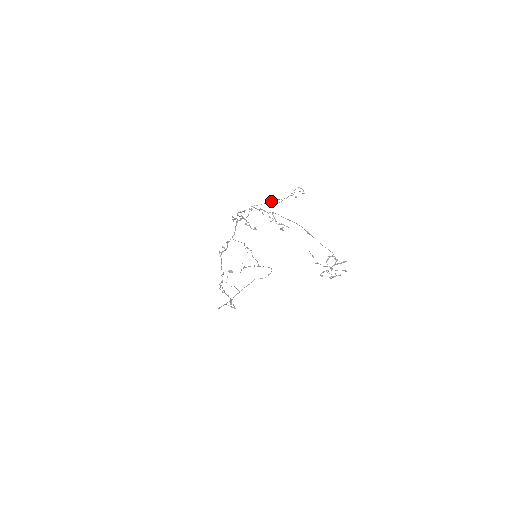
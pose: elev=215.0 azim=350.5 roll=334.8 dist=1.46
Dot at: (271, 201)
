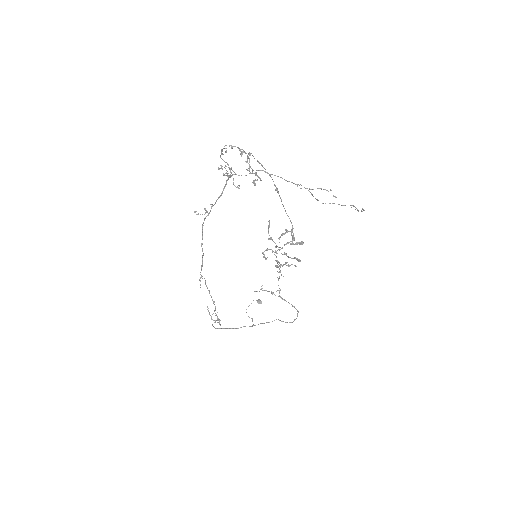
Dot at: occluded
